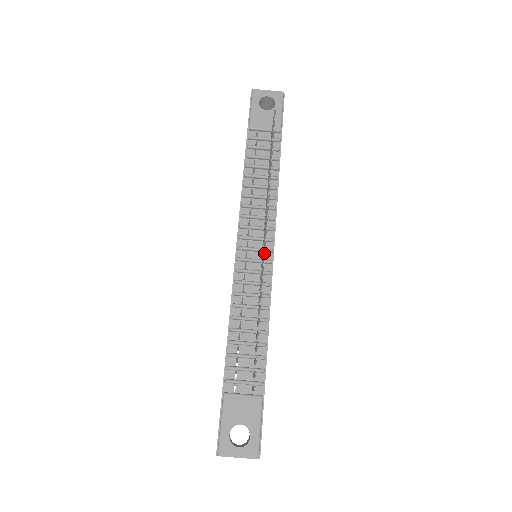
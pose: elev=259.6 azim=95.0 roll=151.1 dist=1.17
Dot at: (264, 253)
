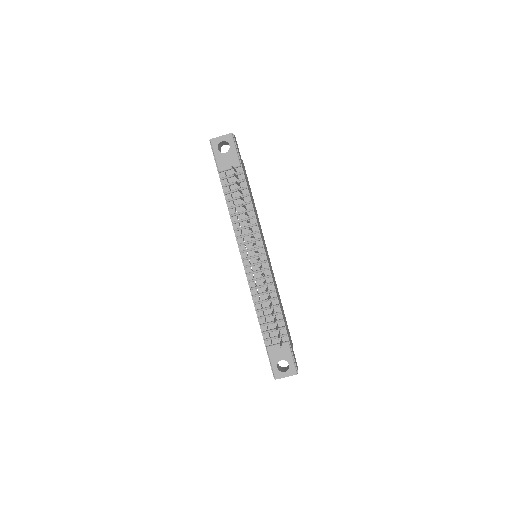
Dot at: occluded
